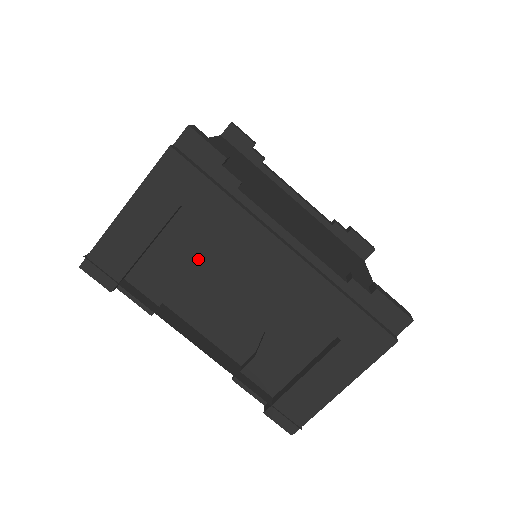
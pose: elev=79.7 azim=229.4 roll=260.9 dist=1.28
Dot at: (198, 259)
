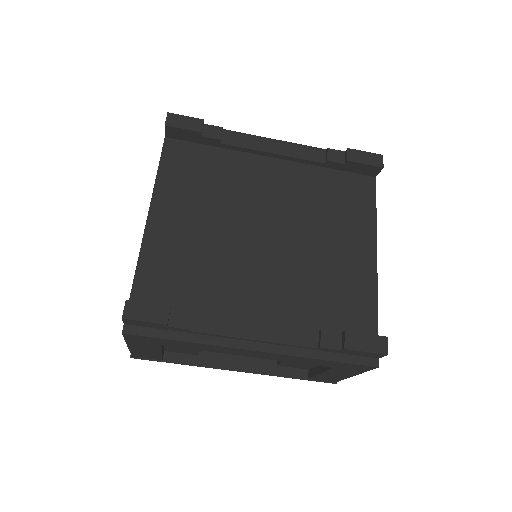
Dot at: occluded
